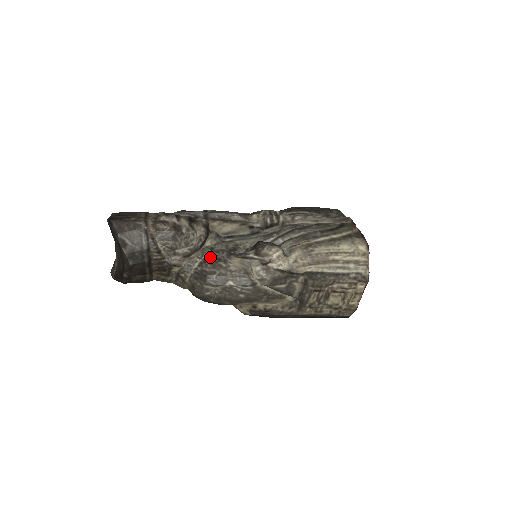
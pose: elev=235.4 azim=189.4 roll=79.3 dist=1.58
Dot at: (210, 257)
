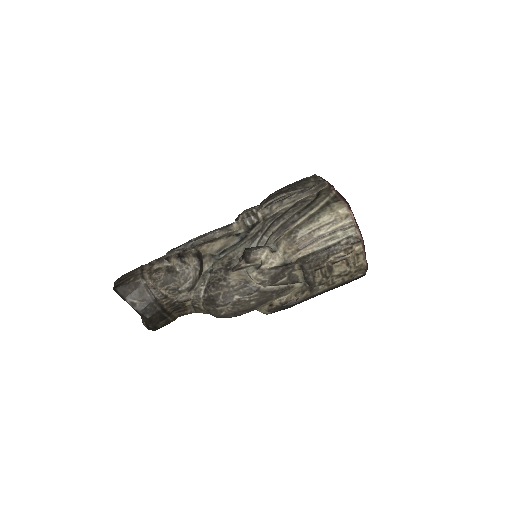
Dot at: (211, 281)
